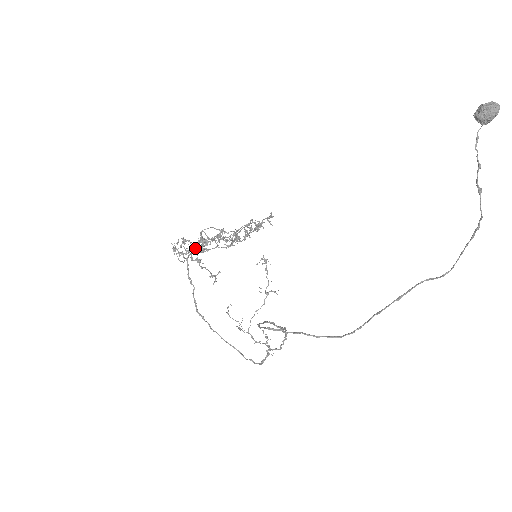
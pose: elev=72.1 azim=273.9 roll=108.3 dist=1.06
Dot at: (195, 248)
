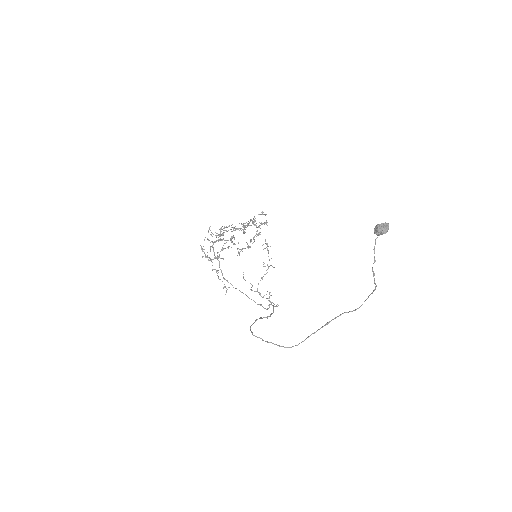
Dot at: occluded
